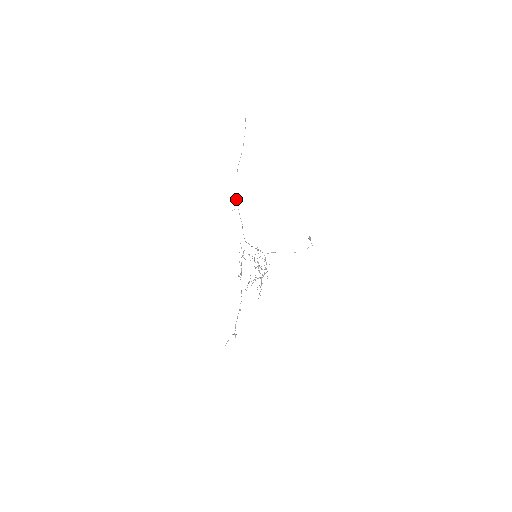
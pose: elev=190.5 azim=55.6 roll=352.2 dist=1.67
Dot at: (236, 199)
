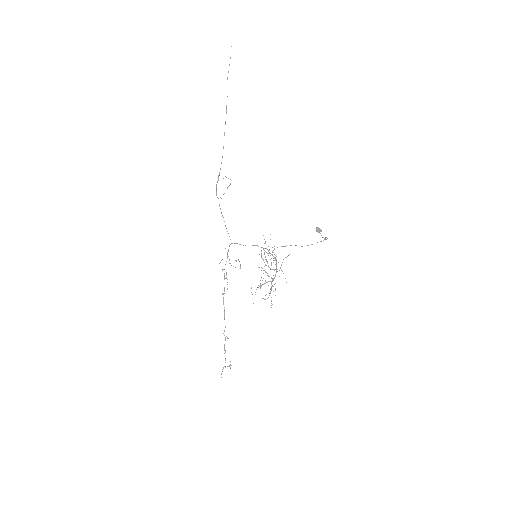
Dot at: (216, 184)
